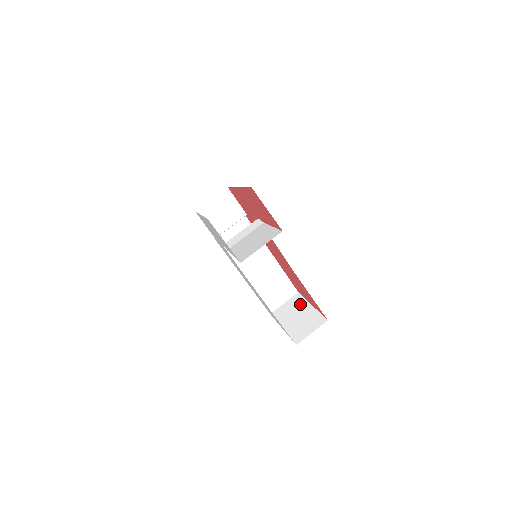
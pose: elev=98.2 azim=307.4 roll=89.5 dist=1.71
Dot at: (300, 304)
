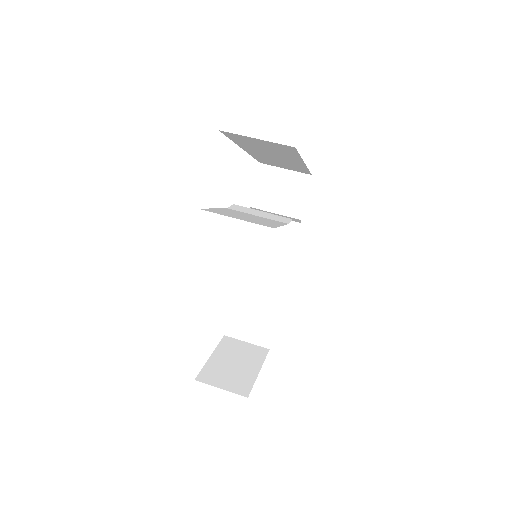
Dot at: (254, 358)
